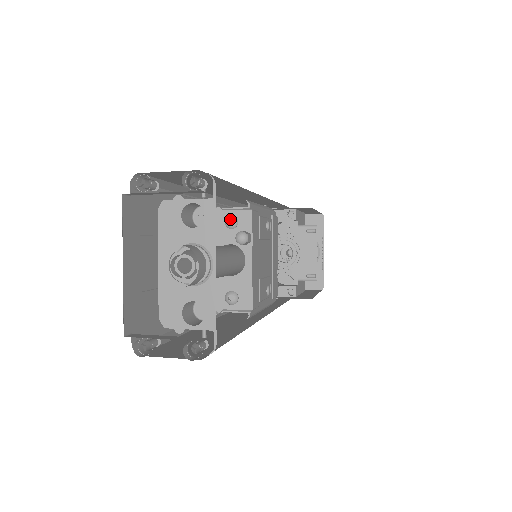
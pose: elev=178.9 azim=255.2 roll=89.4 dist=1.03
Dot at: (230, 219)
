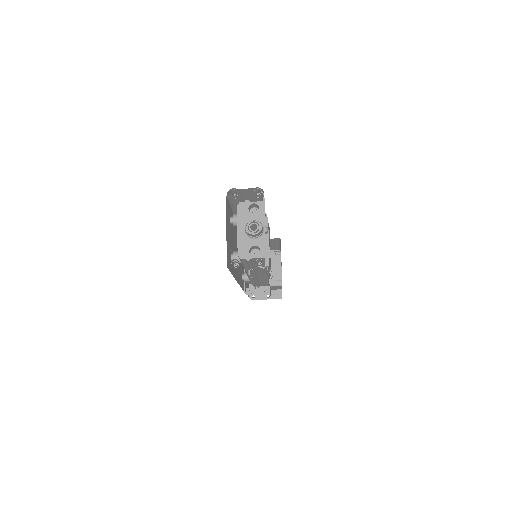
Dot at: occluded
